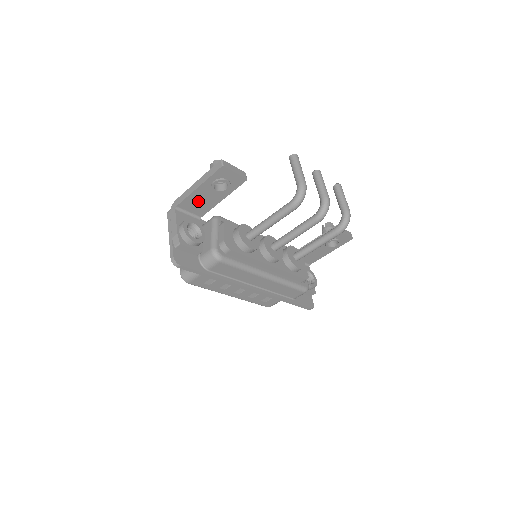
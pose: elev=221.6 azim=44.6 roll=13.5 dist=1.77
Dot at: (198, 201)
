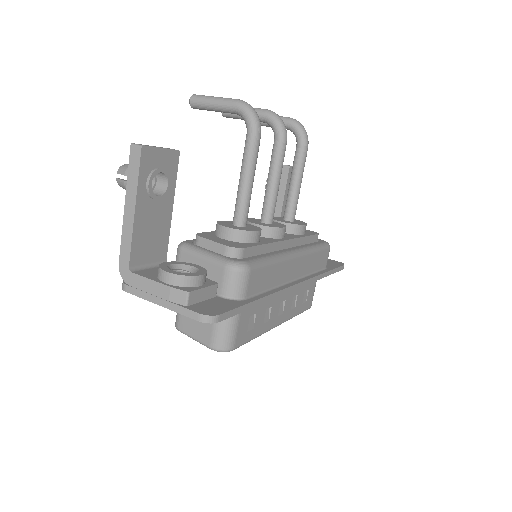
Dot at: (148, 235)
